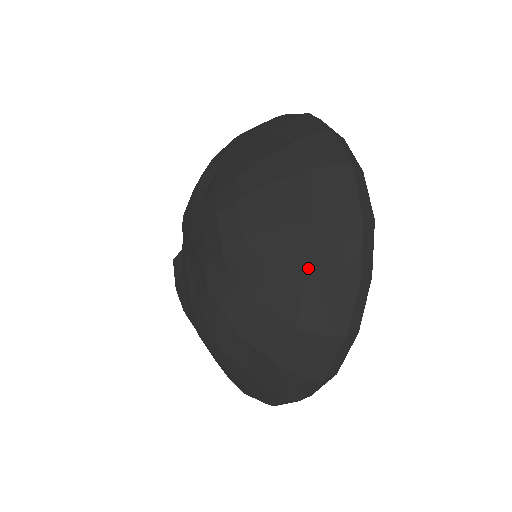
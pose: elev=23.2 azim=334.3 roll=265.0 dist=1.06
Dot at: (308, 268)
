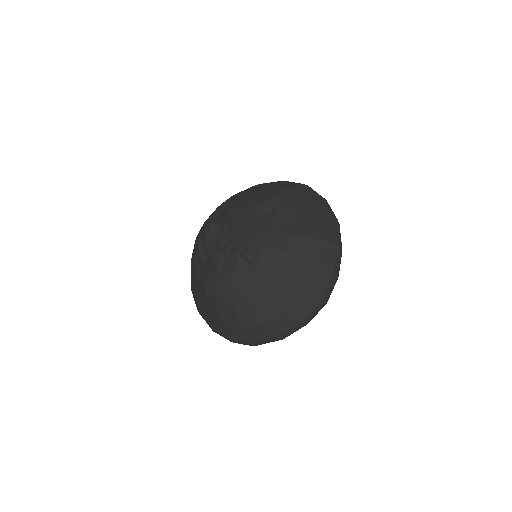
Dot at: (288, 307)
